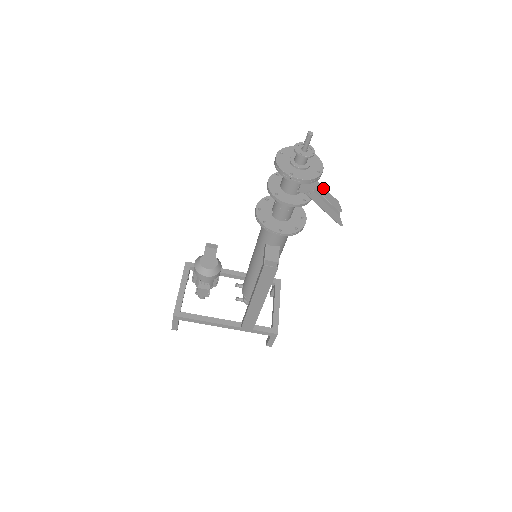
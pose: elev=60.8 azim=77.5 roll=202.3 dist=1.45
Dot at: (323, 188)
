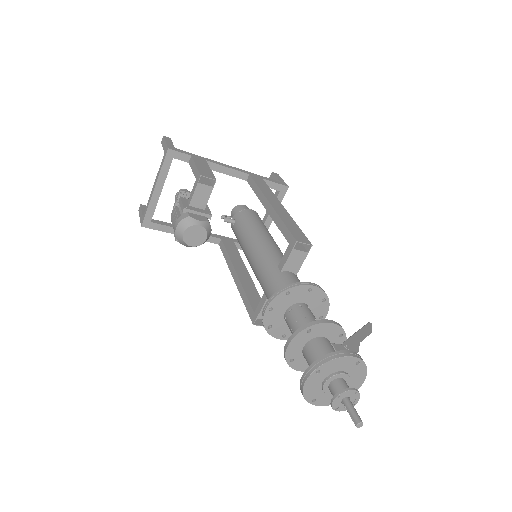
Dot at: (359, 341)
